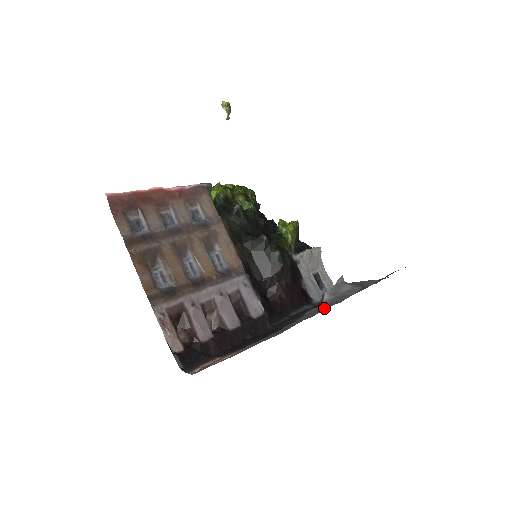
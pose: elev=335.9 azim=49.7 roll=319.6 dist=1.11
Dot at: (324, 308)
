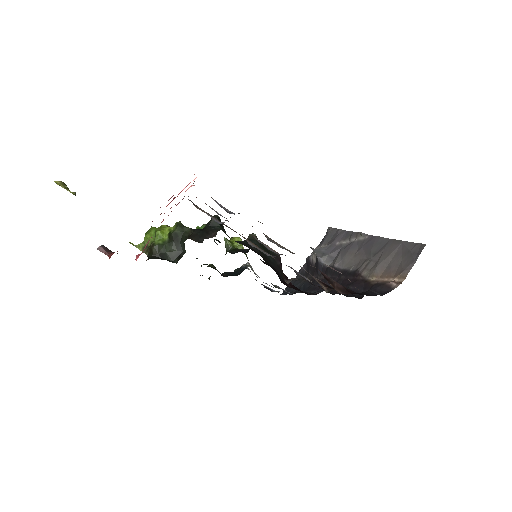
Dot at: (353, 244)
